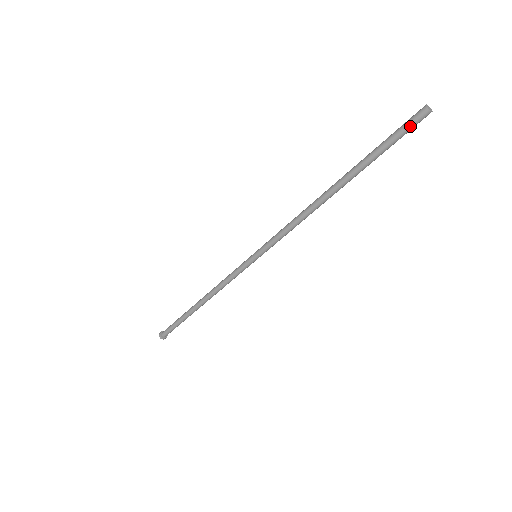
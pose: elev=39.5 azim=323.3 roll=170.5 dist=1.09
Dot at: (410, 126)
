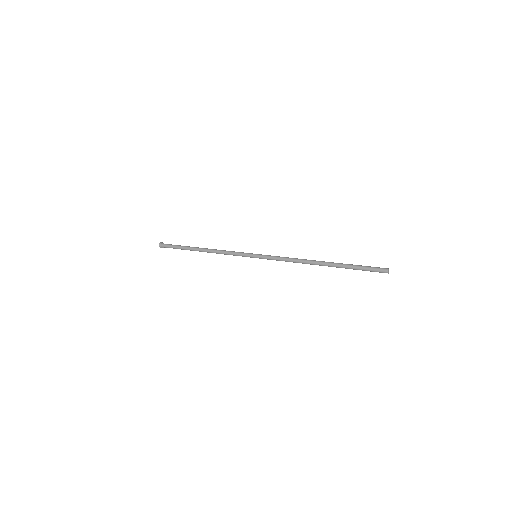
Dot at: occluded
